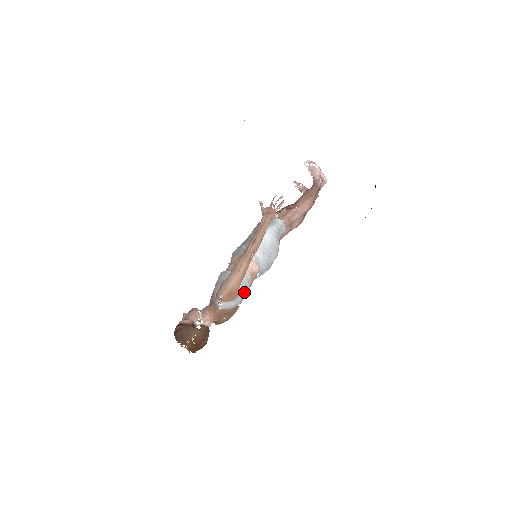
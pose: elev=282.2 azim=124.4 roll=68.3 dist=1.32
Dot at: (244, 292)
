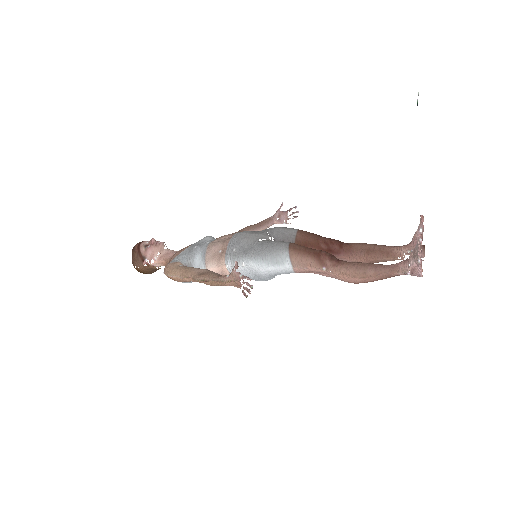
Dot at: occluded
